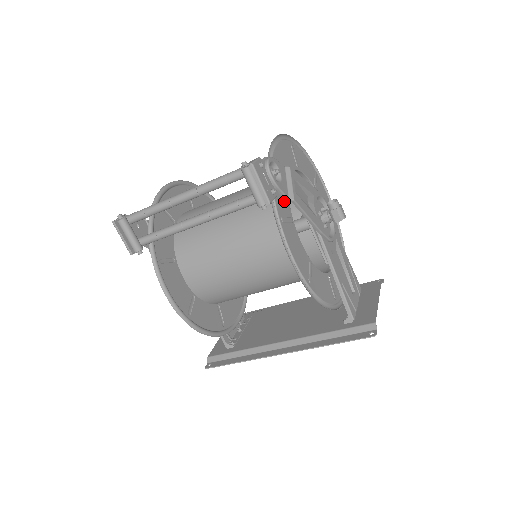
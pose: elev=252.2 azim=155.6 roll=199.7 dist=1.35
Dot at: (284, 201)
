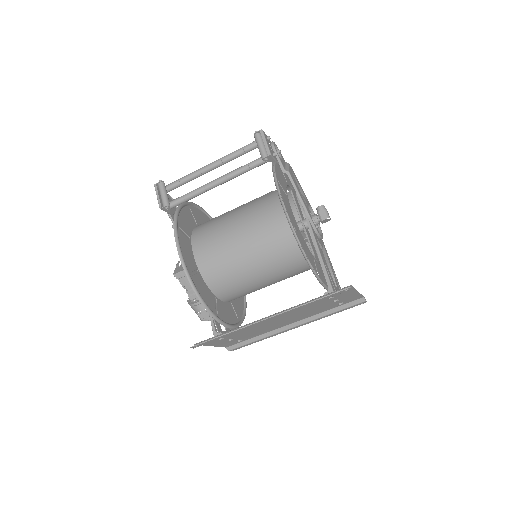
Dot at: (282, 182)
